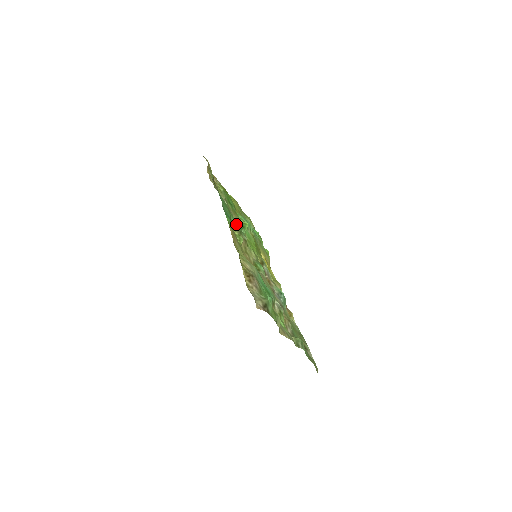
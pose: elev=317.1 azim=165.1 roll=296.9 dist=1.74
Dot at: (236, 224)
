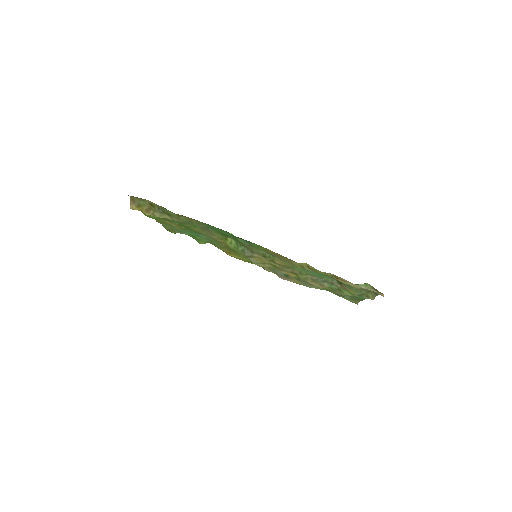
Dot at: occluded
